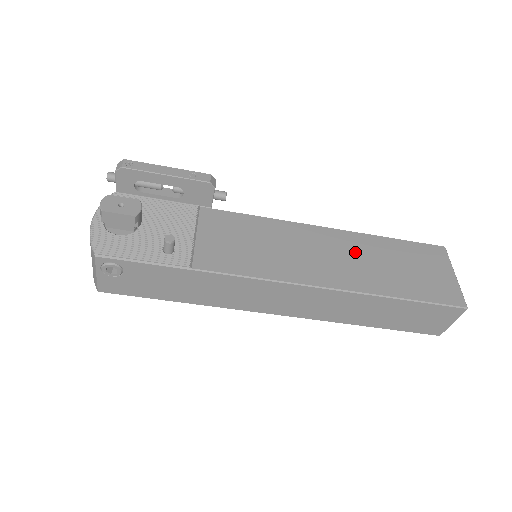
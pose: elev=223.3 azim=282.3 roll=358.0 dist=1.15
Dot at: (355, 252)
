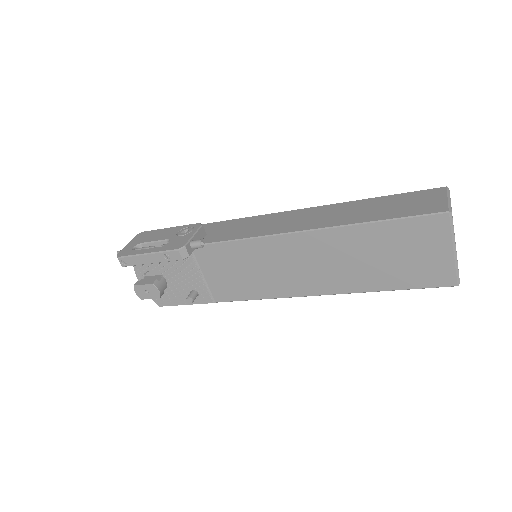
Dot at: (335, 254)
